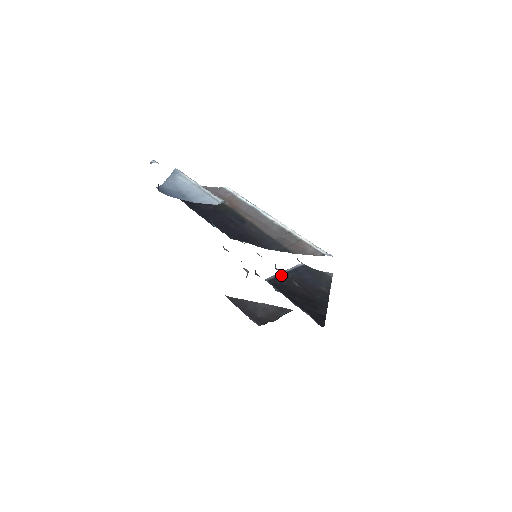
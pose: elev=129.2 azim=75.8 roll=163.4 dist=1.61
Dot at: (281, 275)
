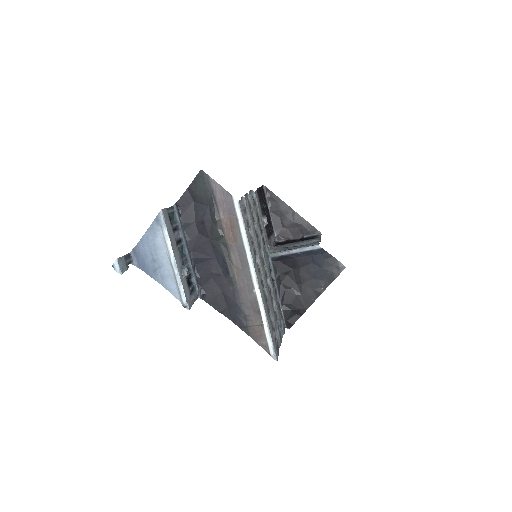
Dot at: (288, 255)
